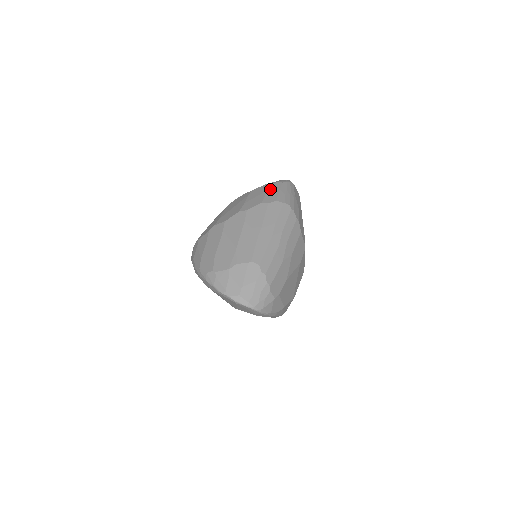
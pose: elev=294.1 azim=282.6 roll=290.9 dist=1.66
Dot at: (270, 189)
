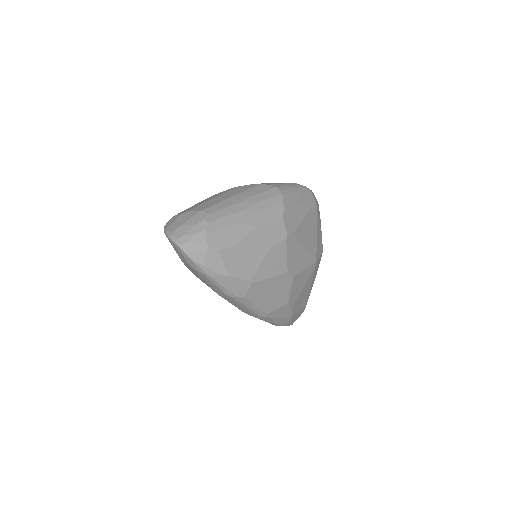
Dot at: occluded
